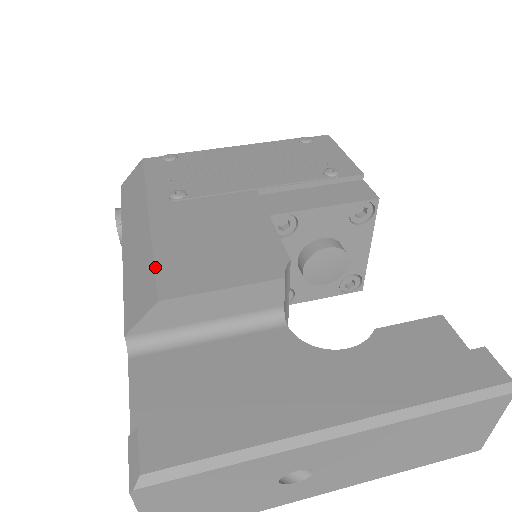
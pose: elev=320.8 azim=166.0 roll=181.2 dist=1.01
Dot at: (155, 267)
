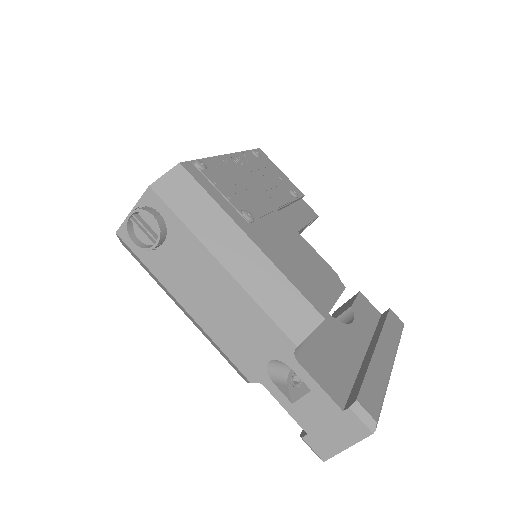
Dot at: (300, 292)
